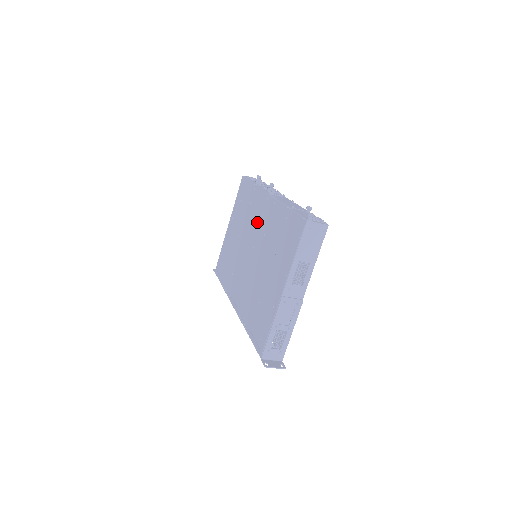
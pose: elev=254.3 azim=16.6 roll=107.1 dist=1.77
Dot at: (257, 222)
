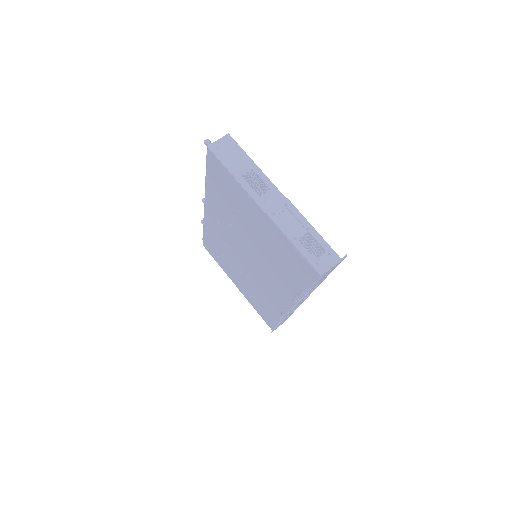
Dot at: (224, 234)
